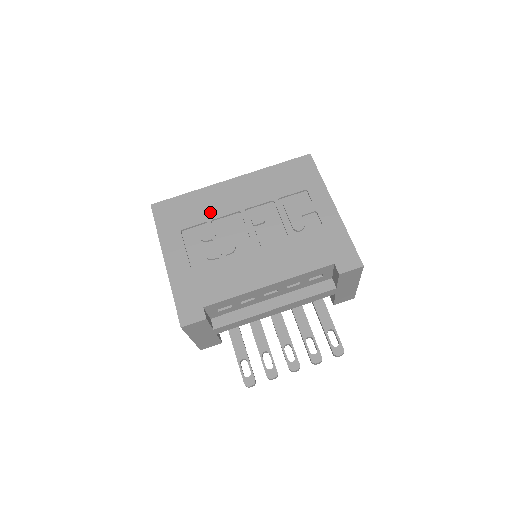
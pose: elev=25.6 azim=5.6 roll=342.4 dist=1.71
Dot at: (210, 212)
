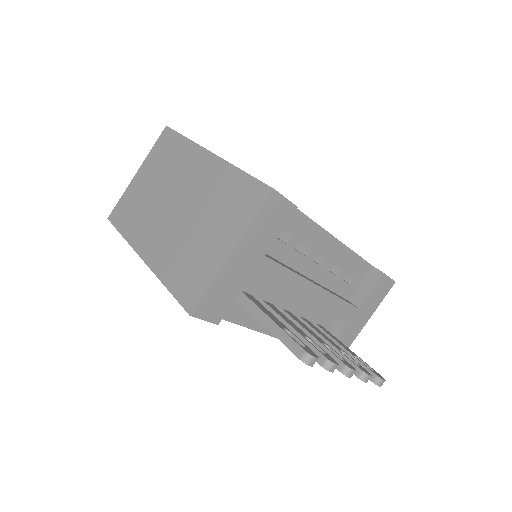
Dot at: occluded
